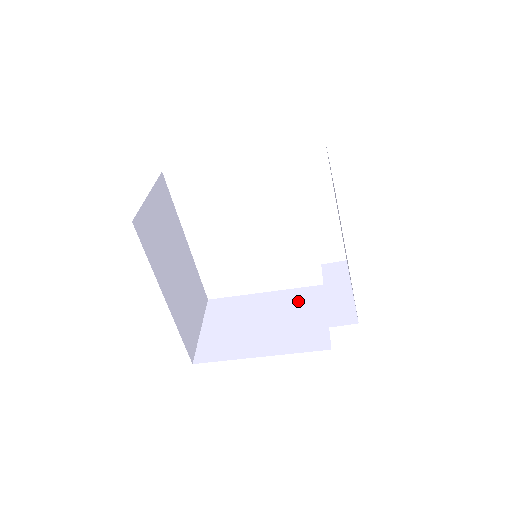
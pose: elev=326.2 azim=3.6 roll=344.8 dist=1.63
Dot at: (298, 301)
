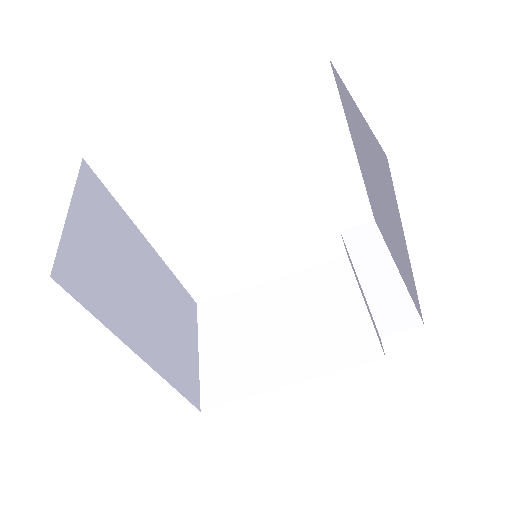
Dot at: (318, 287)
